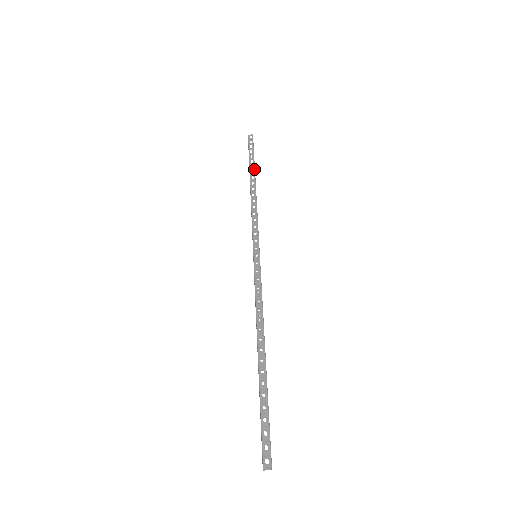
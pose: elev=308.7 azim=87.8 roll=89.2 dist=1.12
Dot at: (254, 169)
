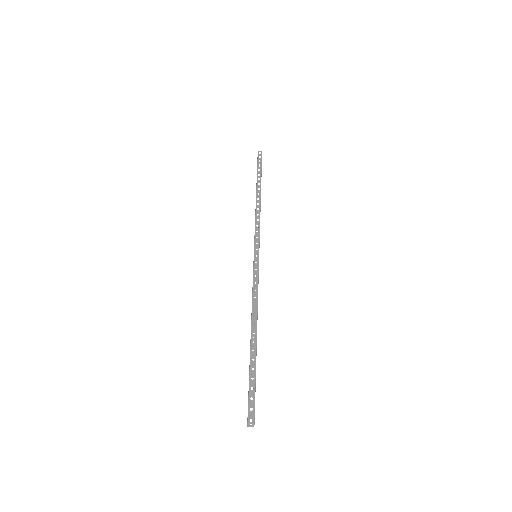
Dot at: occluded
